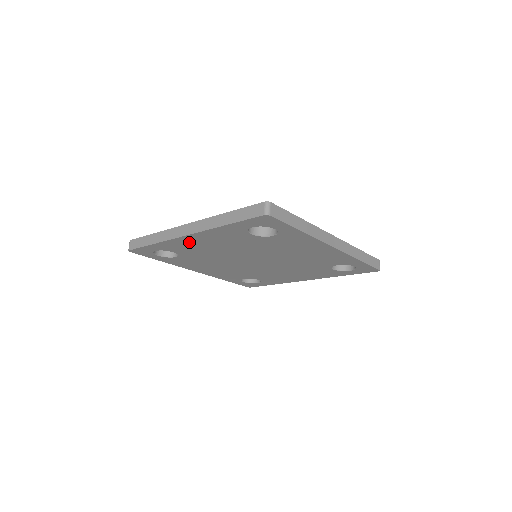
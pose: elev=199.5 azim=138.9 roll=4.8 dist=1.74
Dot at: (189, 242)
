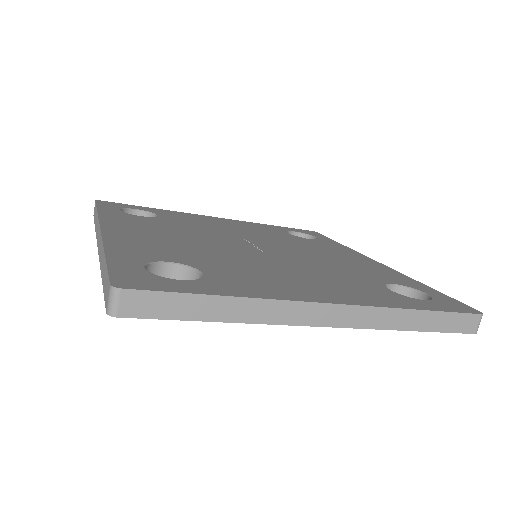
Dot at: occluded
